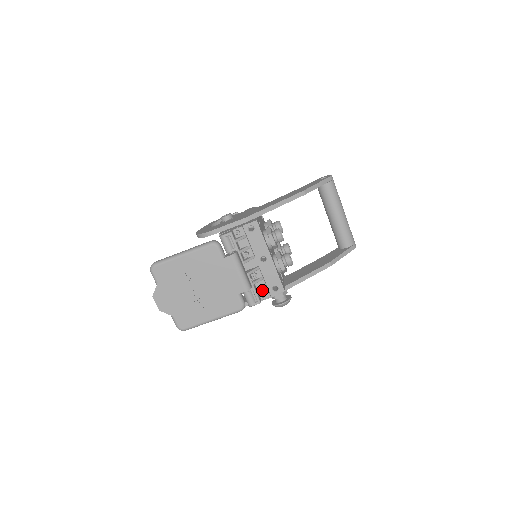
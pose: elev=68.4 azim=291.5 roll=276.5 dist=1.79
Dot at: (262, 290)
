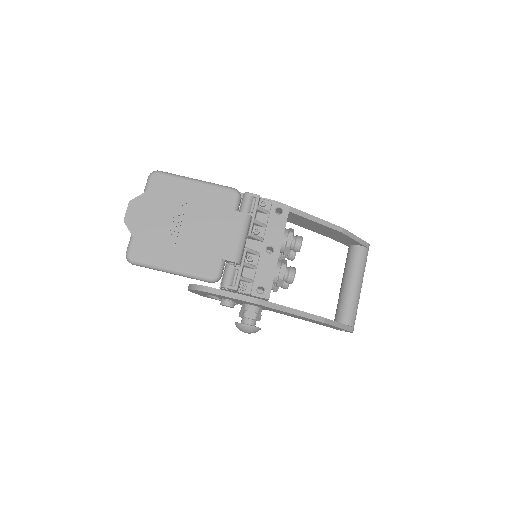
Dot at: (247, 279)
